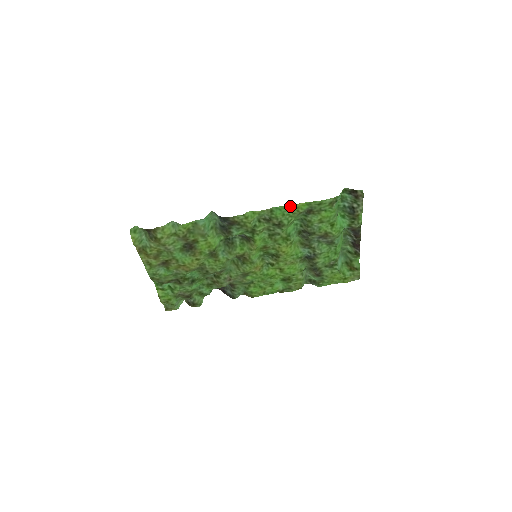
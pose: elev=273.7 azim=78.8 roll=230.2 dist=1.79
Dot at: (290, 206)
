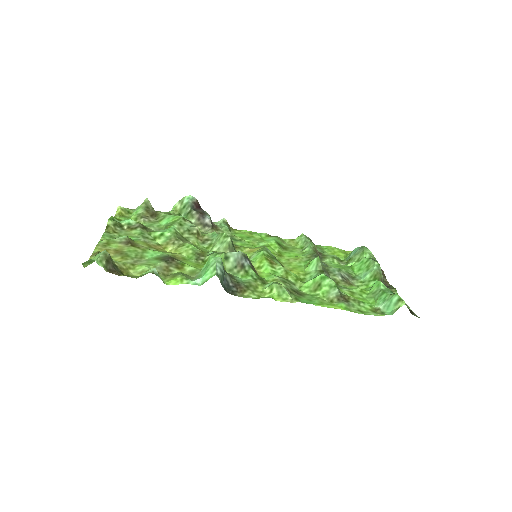
Dot at: (323, 305)
